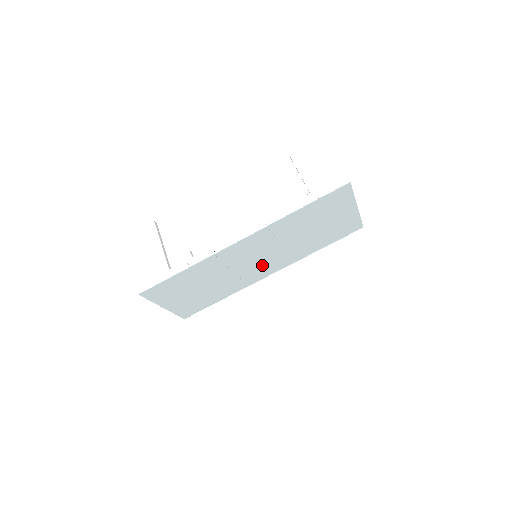
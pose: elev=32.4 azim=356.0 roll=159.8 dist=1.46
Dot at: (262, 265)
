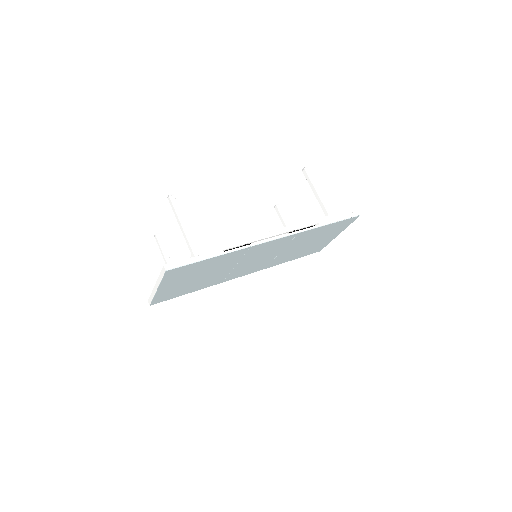
Dot at: (252, 265)
